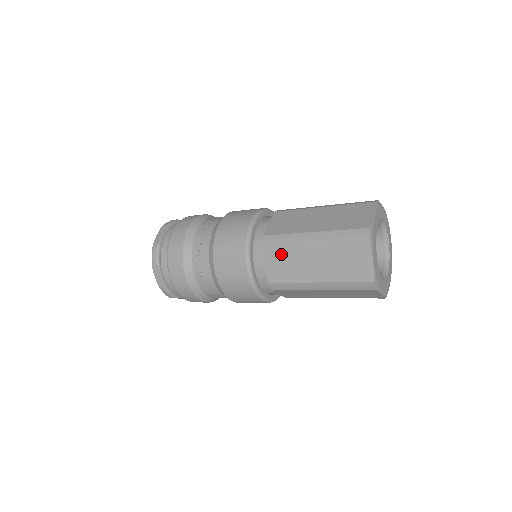
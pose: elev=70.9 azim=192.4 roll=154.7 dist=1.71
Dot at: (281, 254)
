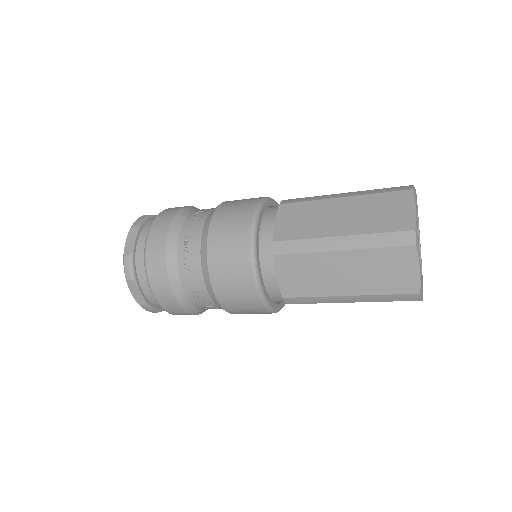
Dot at: (299, 210)
